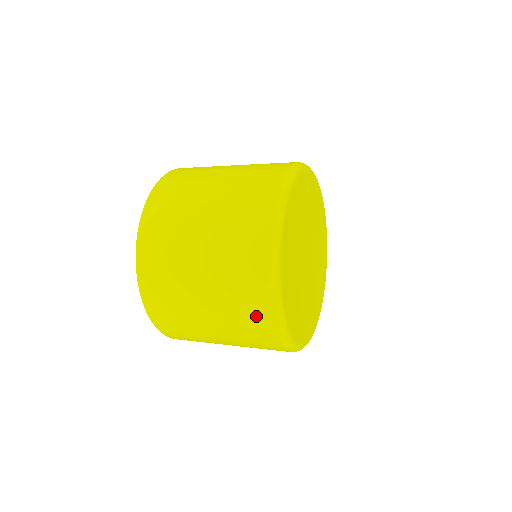
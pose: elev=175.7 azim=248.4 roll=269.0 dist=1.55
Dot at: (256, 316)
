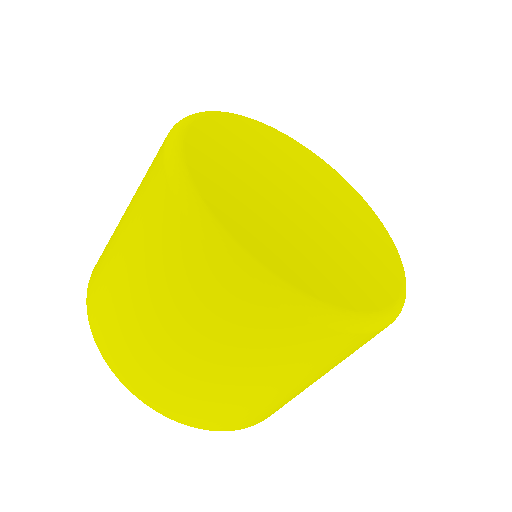
Dot at: (203, 275)
